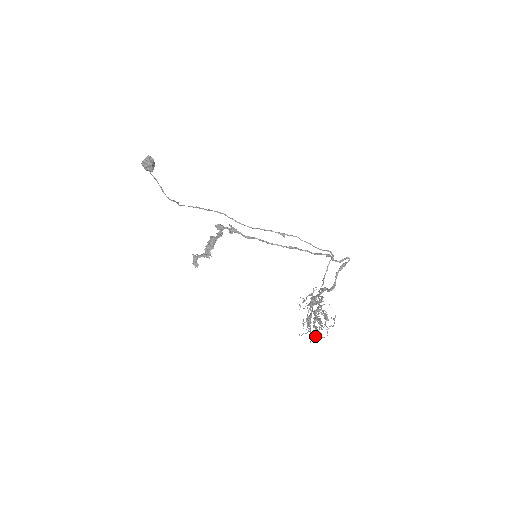
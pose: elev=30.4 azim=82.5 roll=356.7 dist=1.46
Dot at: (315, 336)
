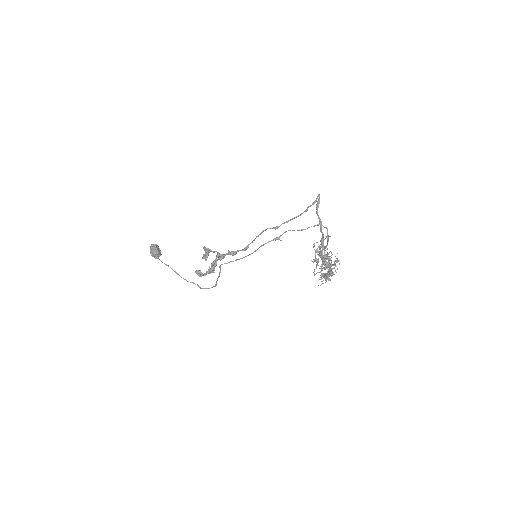
Dot at: occluded
